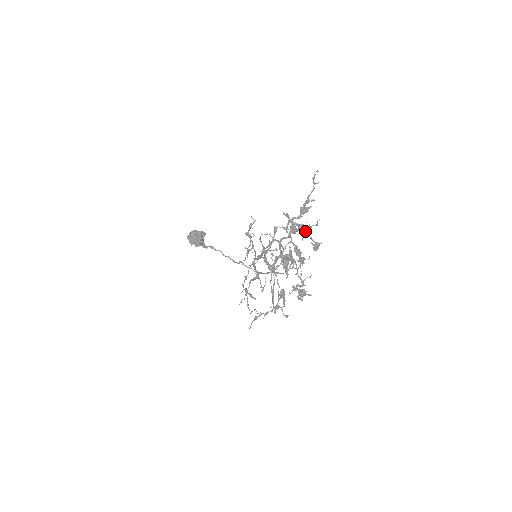
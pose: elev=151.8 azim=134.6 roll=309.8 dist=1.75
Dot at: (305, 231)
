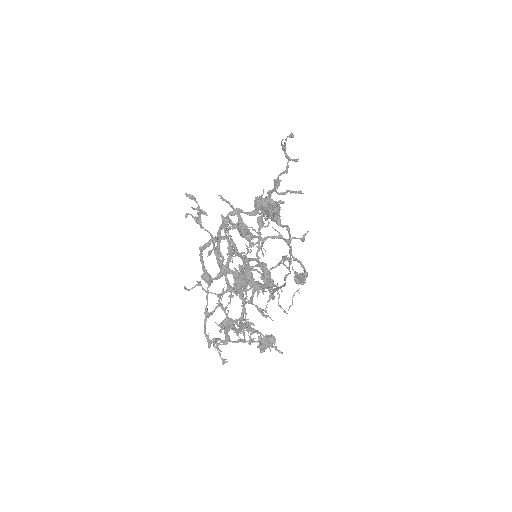
Dot at: (263, 241)
